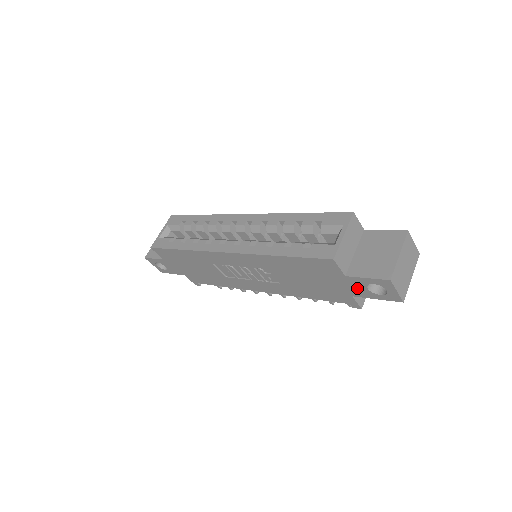
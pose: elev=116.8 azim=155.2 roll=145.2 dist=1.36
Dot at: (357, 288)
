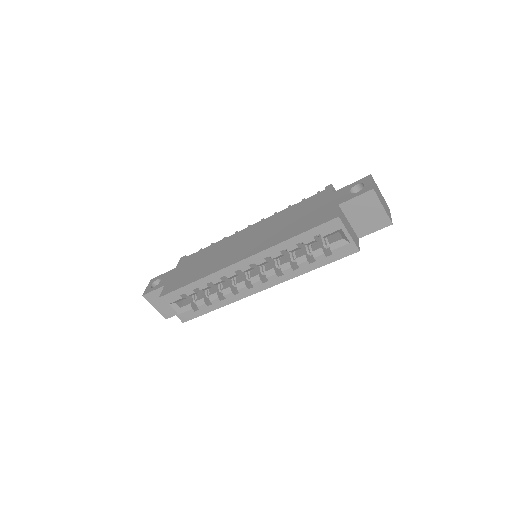
Dot at: occluded
